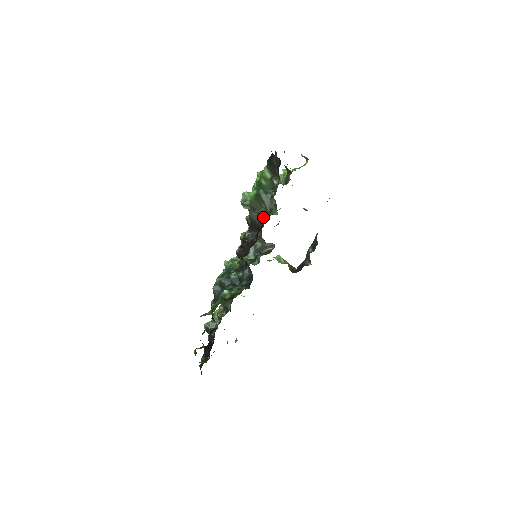
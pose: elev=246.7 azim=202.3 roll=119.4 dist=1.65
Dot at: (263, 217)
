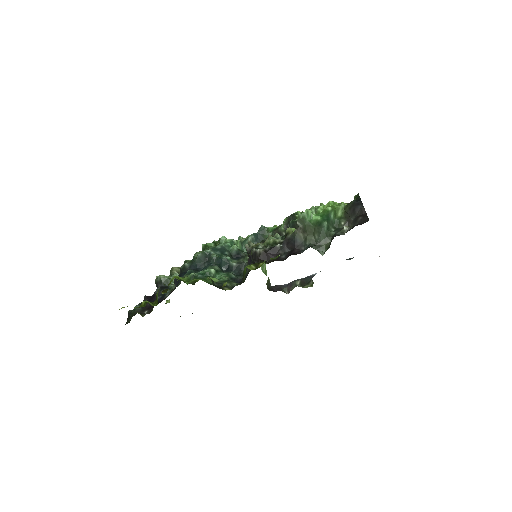
Dot at: (308, 245)
